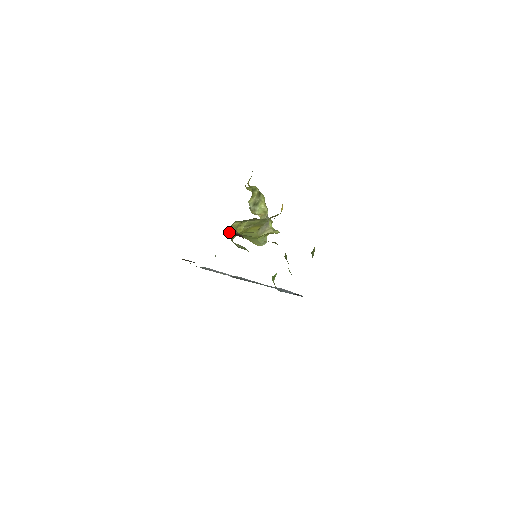
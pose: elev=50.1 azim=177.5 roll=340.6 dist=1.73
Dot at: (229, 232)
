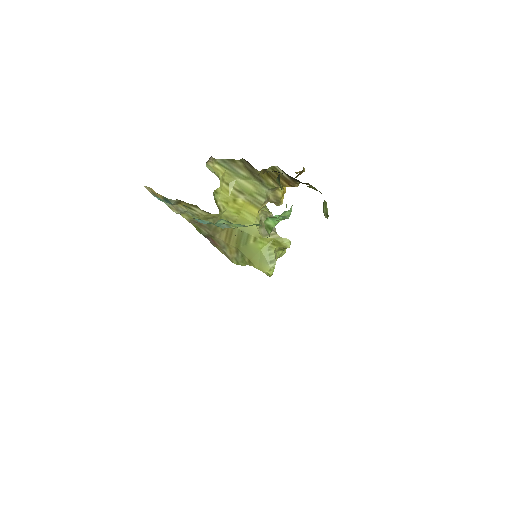
Dot at: occluded
